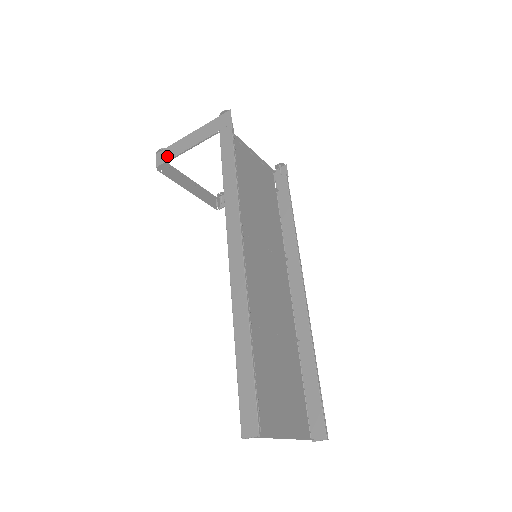
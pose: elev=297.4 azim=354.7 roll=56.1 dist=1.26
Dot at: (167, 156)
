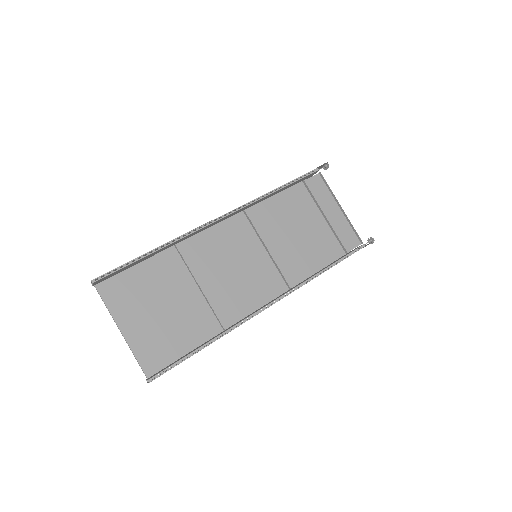
Dot at: occluded
